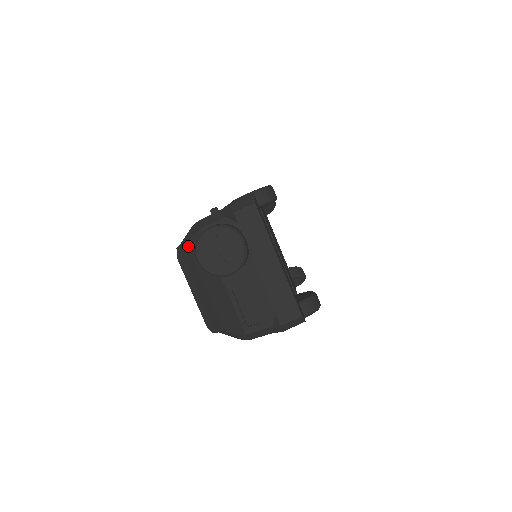
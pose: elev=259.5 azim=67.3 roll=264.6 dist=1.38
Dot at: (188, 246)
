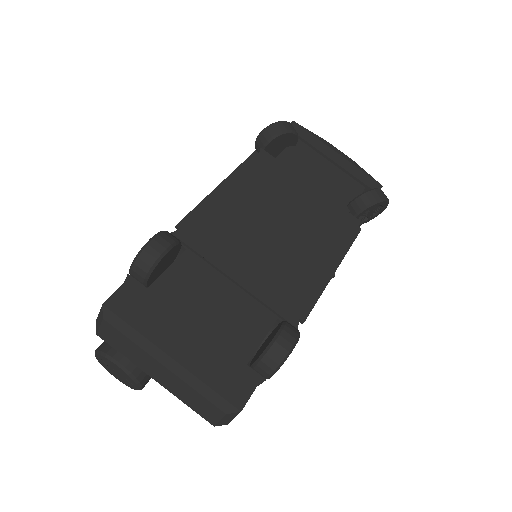
Dot at: occluded
